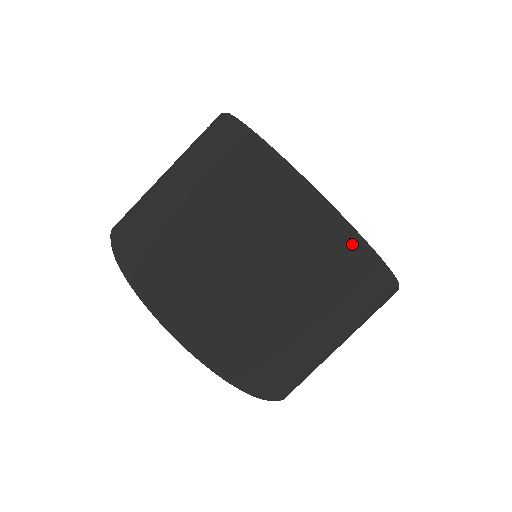
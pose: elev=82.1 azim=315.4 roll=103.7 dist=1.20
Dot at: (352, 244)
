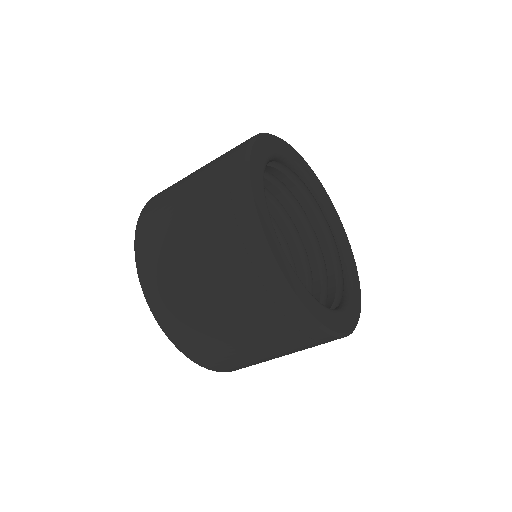
Dot at: (289, 303)
